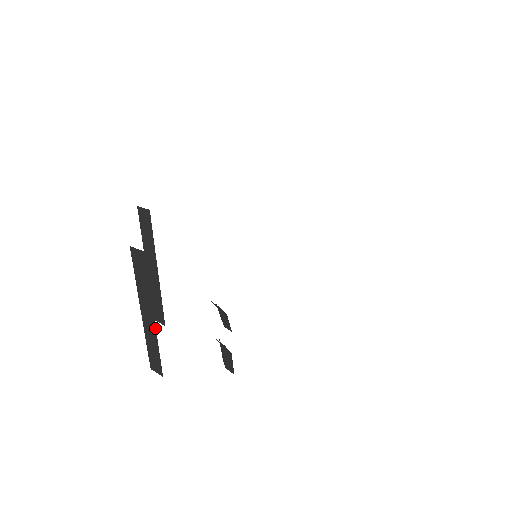
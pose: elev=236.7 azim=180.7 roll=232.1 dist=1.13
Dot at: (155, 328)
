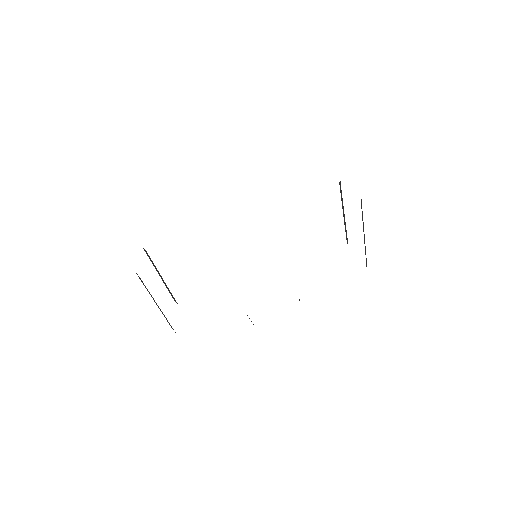
Dot at: occluded
